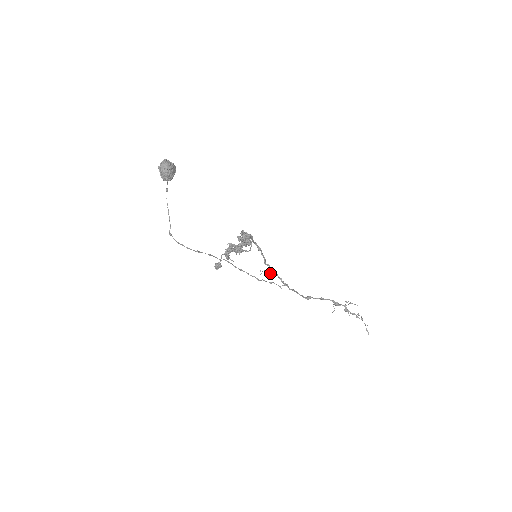
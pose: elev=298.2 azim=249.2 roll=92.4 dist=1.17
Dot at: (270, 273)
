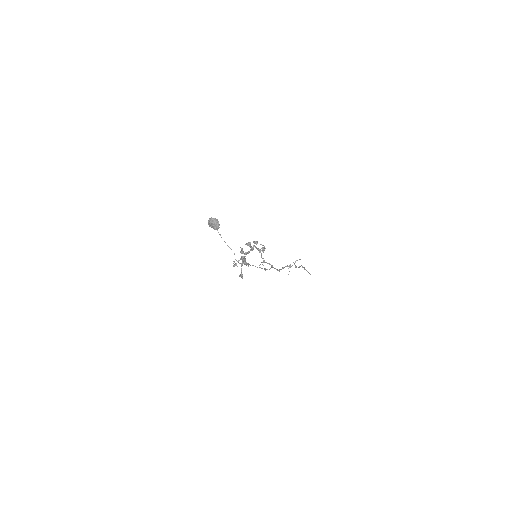
Dot at: occluded
